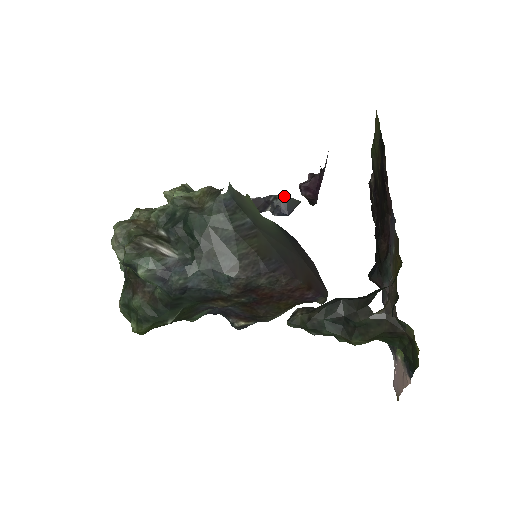
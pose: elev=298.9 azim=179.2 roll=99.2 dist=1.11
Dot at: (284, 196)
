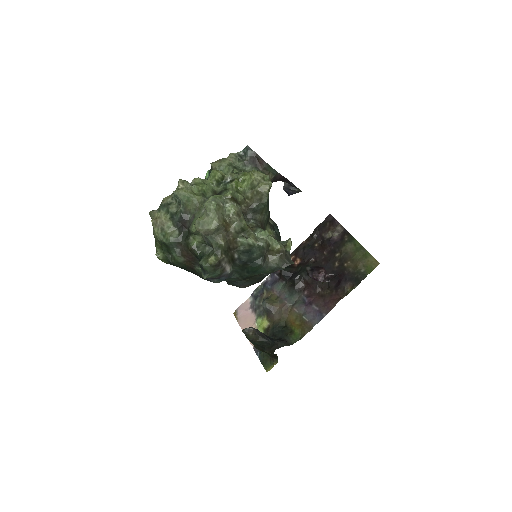
Dot at: occluded
